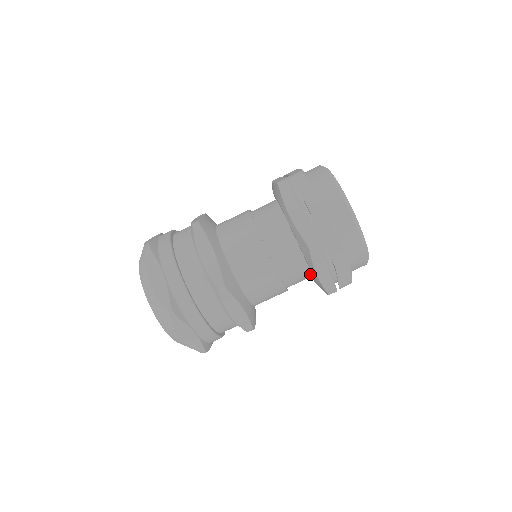
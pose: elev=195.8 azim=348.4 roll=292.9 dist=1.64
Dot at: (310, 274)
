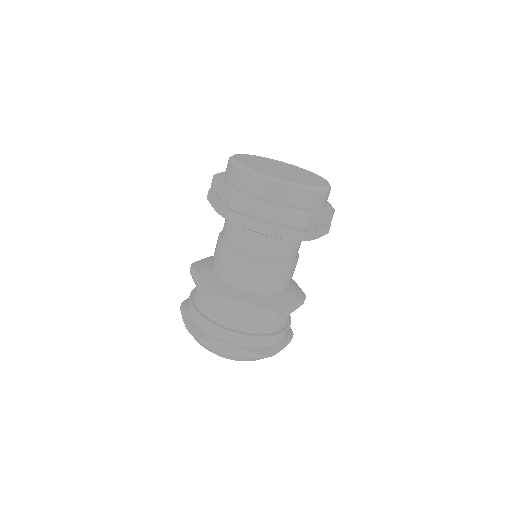
Dot at: occluded
